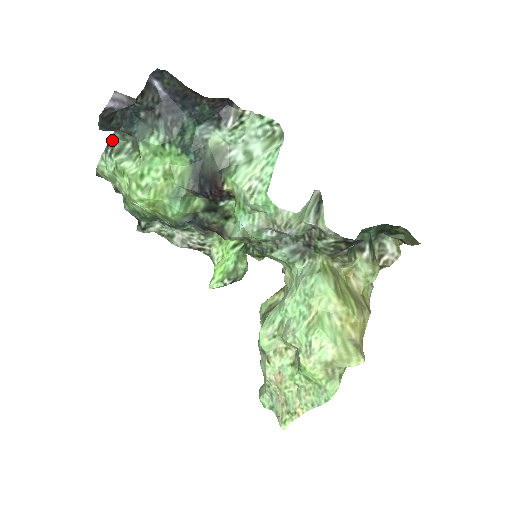
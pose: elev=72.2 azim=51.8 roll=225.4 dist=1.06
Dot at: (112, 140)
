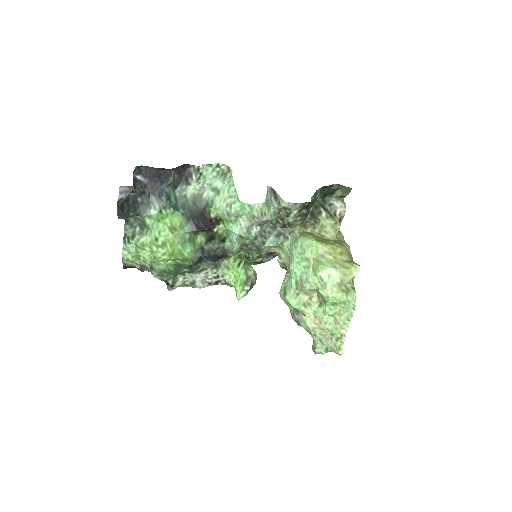
Dot at: (125, 232)
